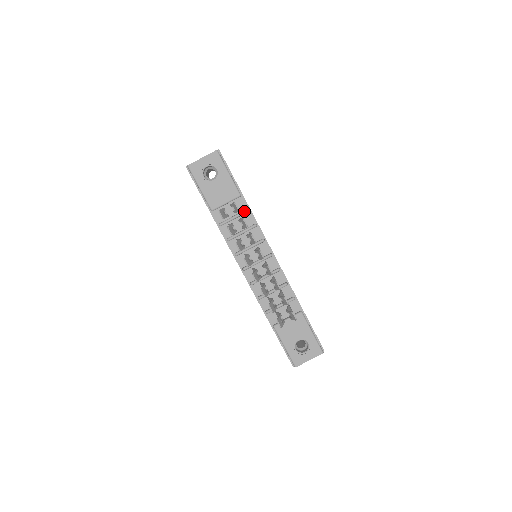
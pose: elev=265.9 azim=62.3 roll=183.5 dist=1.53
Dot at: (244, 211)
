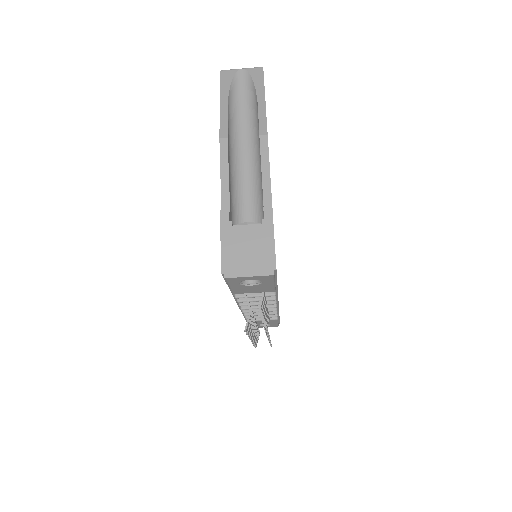
Dot at: (270, 296)
